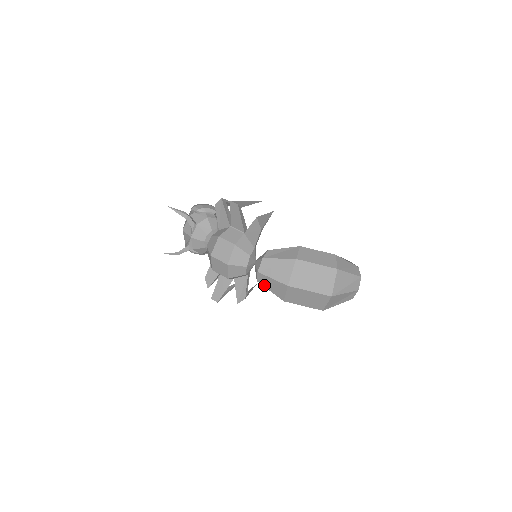
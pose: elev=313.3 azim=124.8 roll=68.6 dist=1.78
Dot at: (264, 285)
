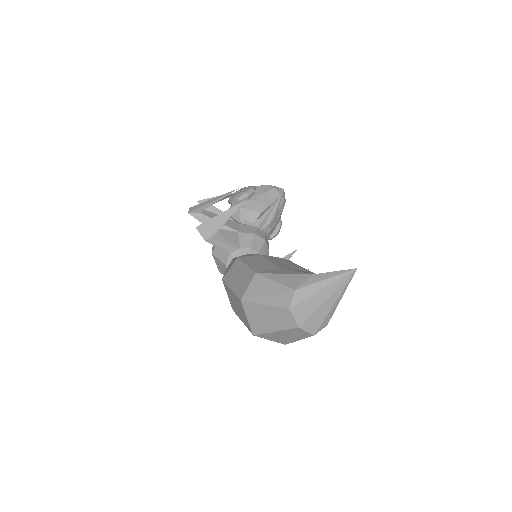
Dot at: occluded
